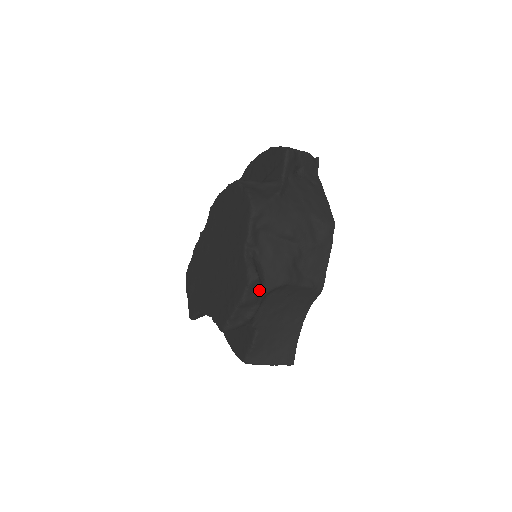
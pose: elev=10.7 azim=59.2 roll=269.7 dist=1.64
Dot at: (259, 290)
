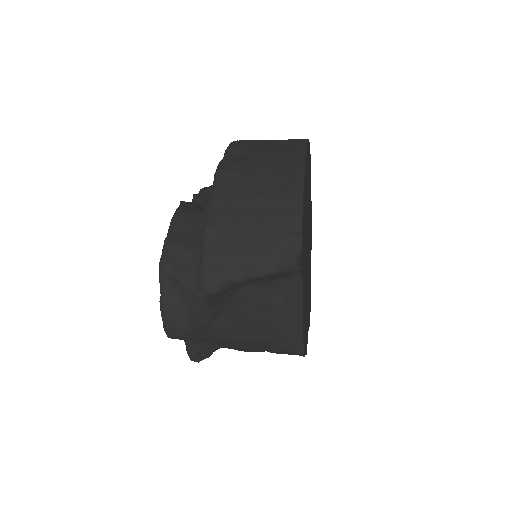
Dot at: occluded
